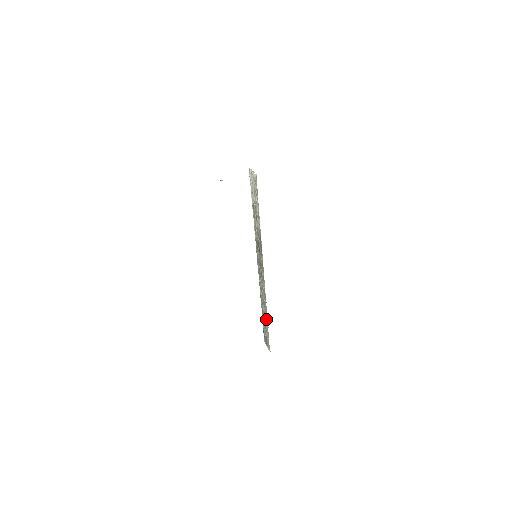
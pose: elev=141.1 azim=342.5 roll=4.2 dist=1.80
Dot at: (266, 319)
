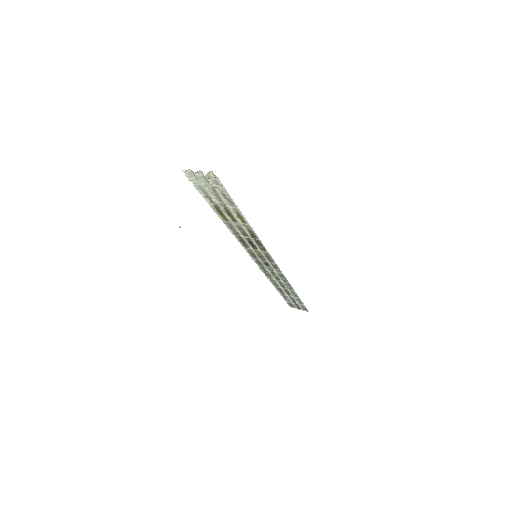
Dot at: (293, 294)
